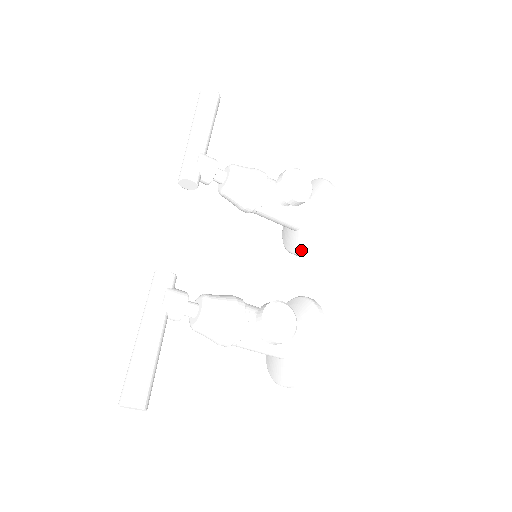
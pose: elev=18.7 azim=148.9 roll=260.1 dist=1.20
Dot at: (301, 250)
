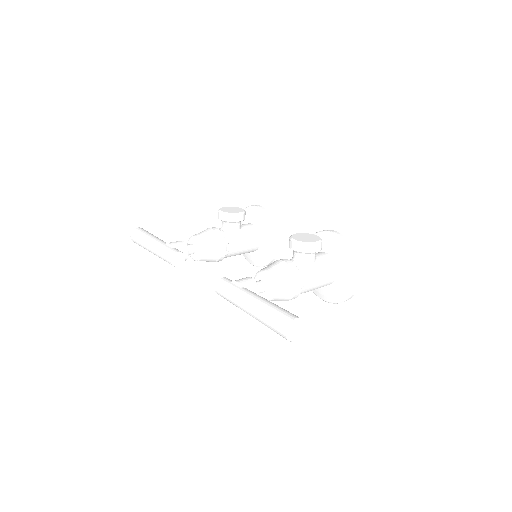
Dot at: (274, 245)
